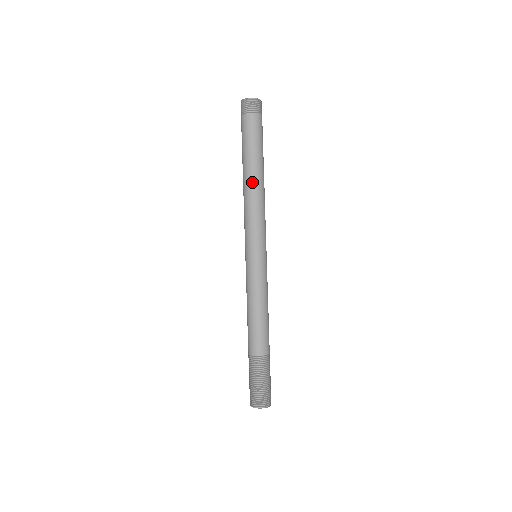
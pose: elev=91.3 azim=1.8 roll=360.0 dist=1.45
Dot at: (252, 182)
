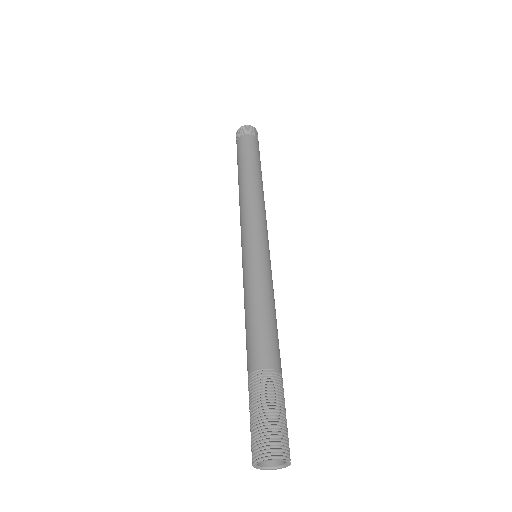
Dot at: (240, 187)
